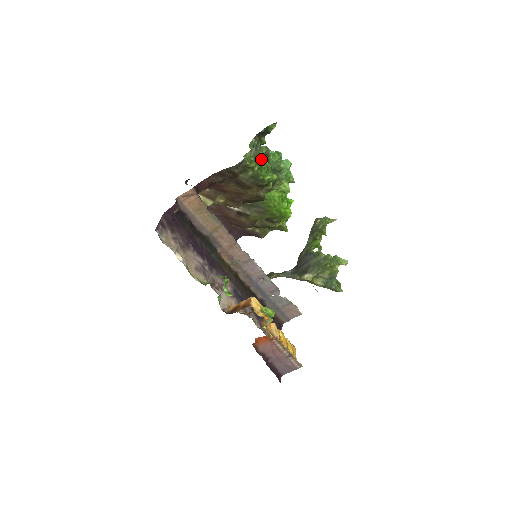
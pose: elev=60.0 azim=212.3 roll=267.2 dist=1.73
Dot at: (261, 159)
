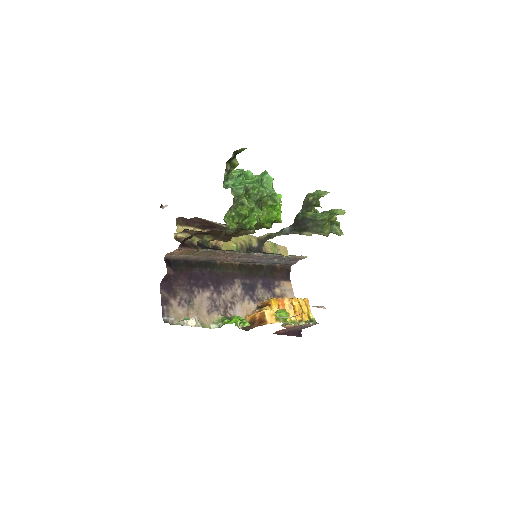
Dot at: (242, 205)
